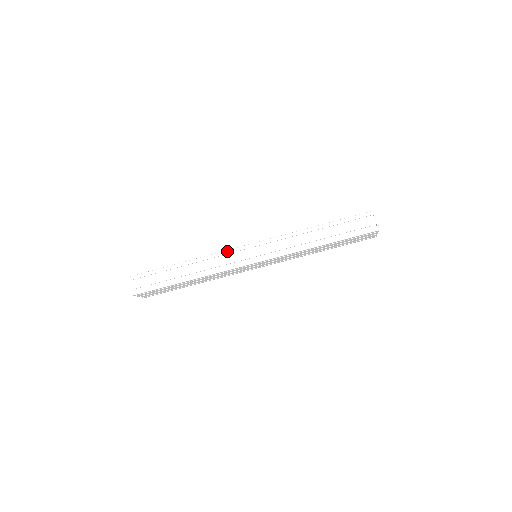
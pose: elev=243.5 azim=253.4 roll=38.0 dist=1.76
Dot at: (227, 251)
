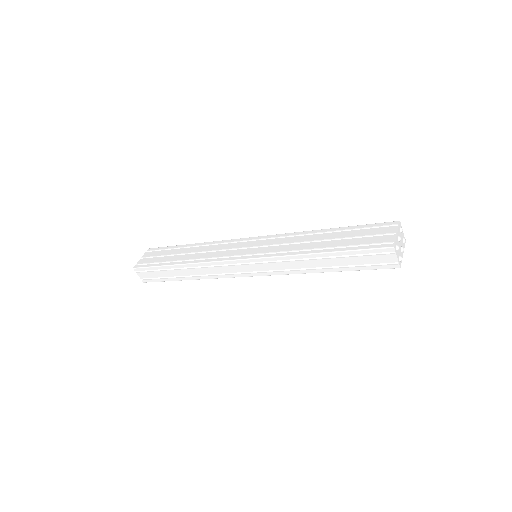
Dot at: (221, 262)
